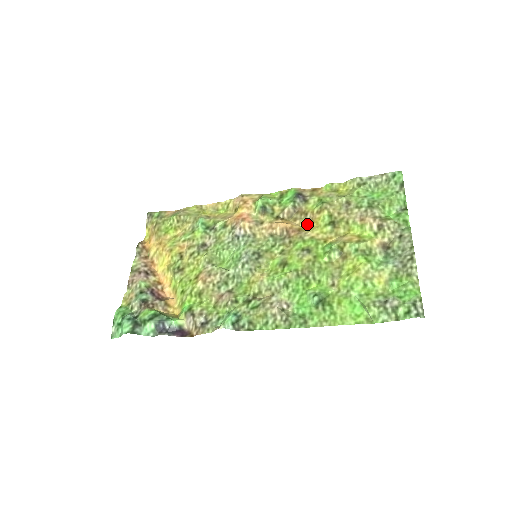
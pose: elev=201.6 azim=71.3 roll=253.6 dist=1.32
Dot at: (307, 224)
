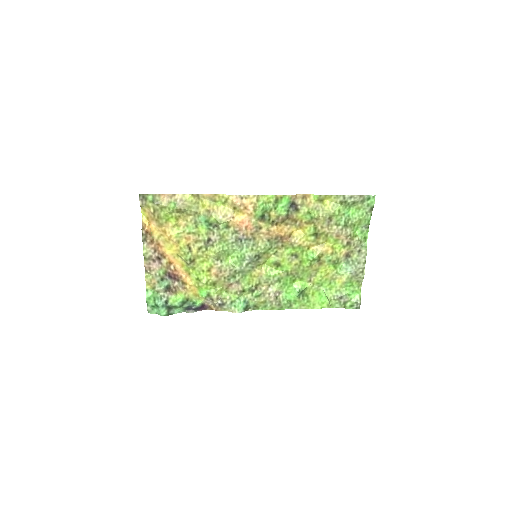
Dot at: (296, 229)
